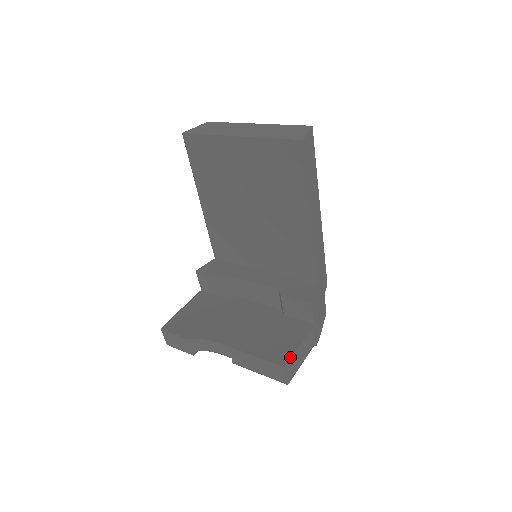
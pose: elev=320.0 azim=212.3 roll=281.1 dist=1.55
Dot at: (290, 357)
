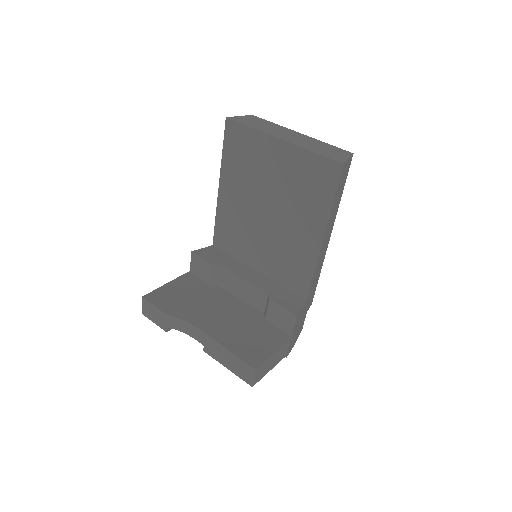
Dot at: (263, 361)
